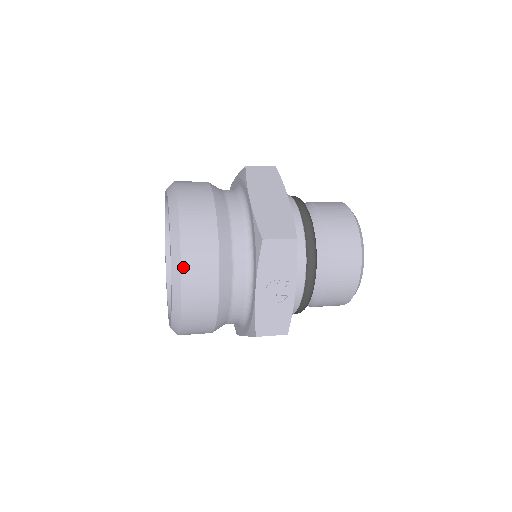
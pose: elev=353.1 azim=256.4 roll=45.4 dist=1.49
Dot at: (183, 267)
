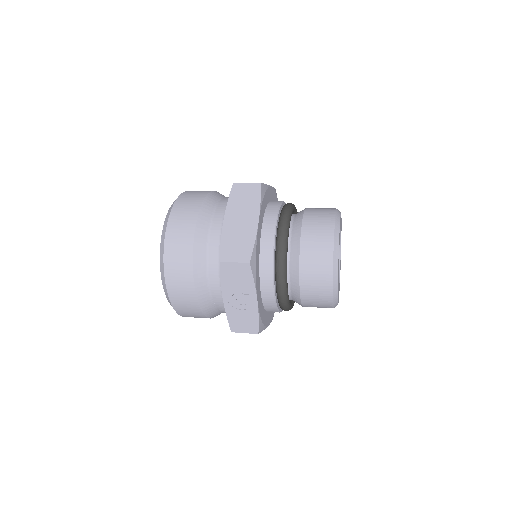
Dot at: (166, 276)
